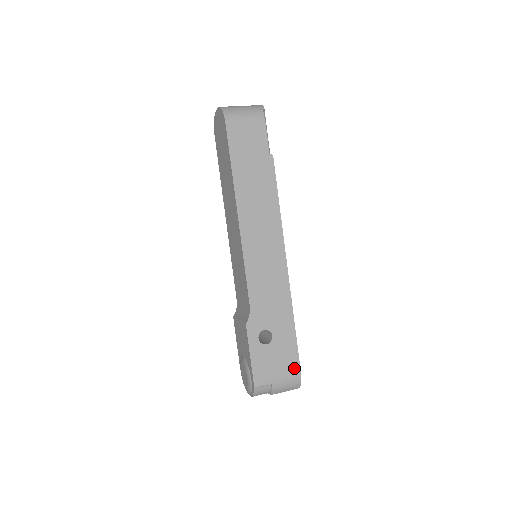
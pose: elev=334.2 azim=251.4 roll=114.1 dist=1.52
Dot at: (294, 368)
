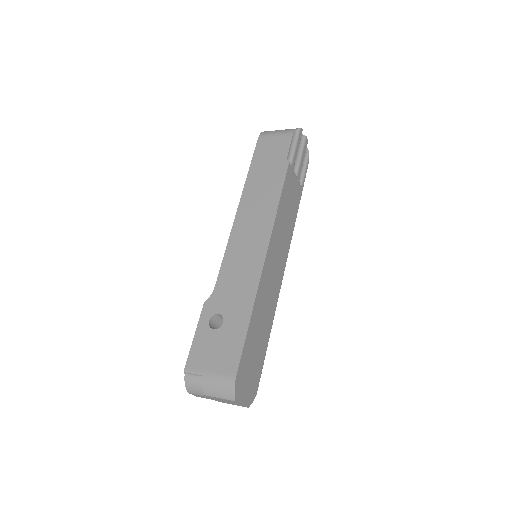
Dot at: (231, 367)
